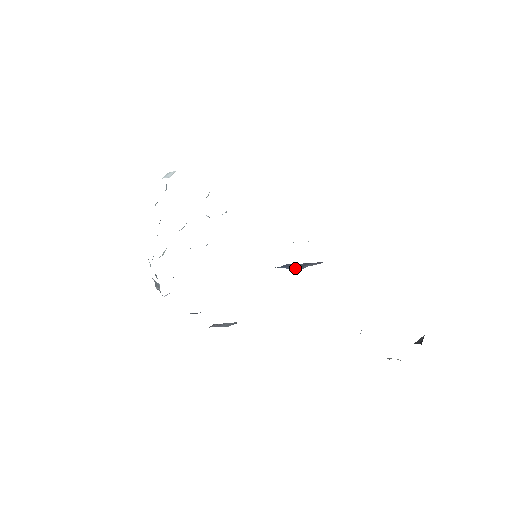
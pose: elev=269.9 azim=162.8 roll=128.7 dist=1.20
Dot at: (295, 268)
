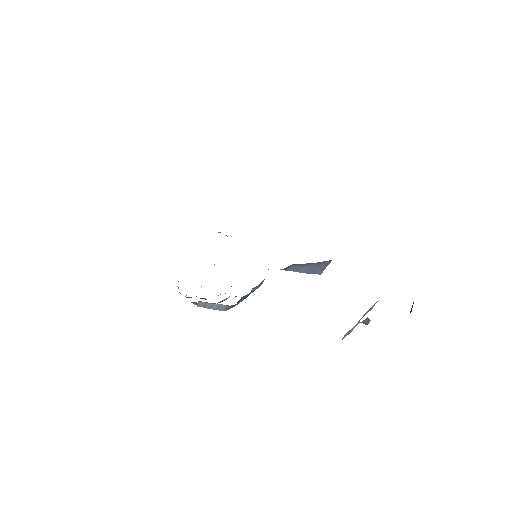
Dot at: (309, 272)
